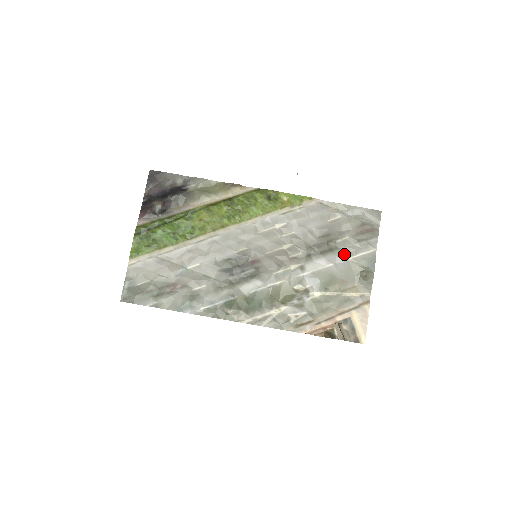
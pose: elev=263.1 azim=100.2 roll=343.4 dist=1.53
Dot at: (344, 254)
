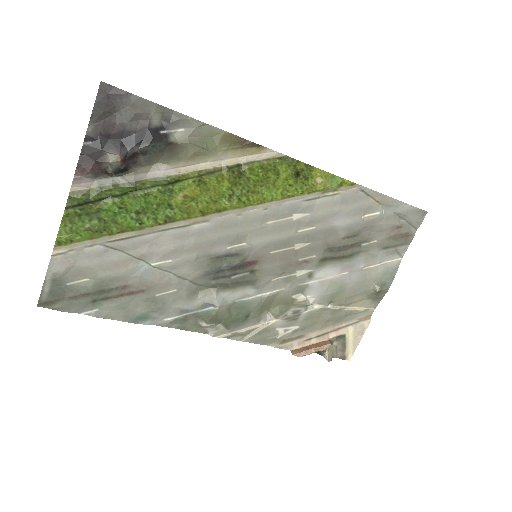
Dot at: (365, 261)
